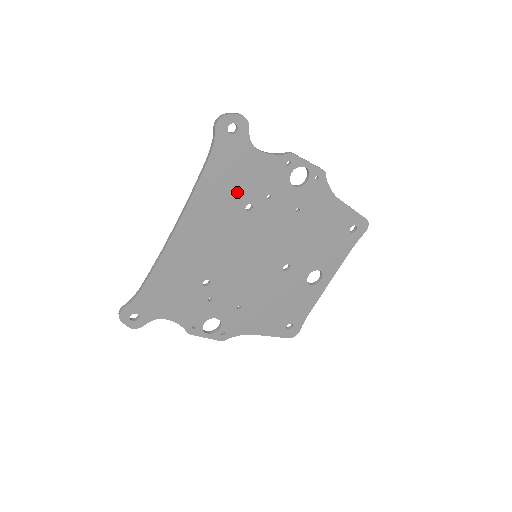
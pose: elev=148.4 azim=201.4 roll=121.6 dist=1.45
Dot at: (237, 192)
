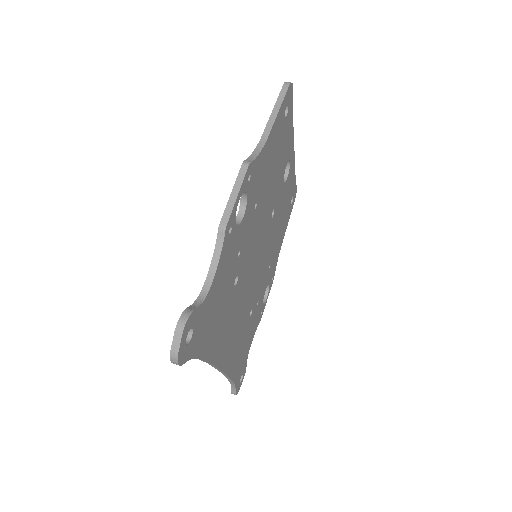
Dot at: (224, 303)
